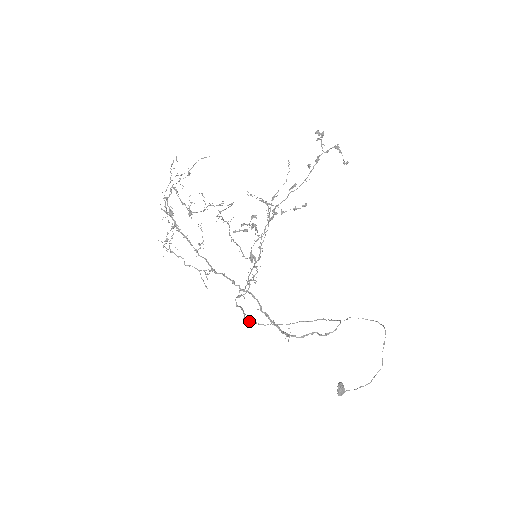
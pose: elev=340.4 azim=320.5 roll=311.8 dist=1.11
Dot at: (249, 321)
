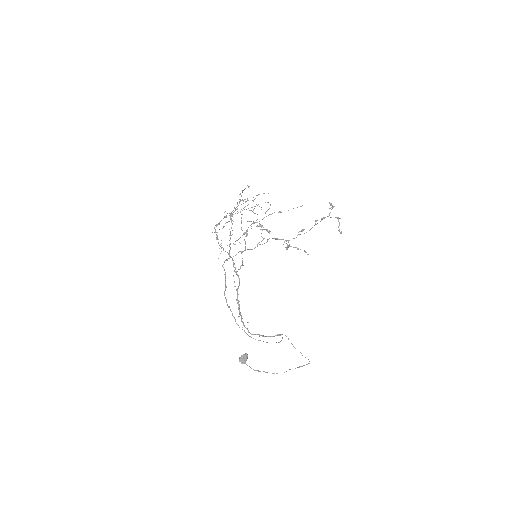
Dot at: occluded
